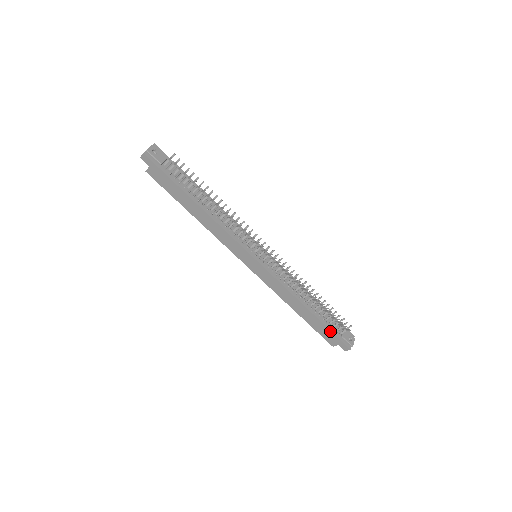
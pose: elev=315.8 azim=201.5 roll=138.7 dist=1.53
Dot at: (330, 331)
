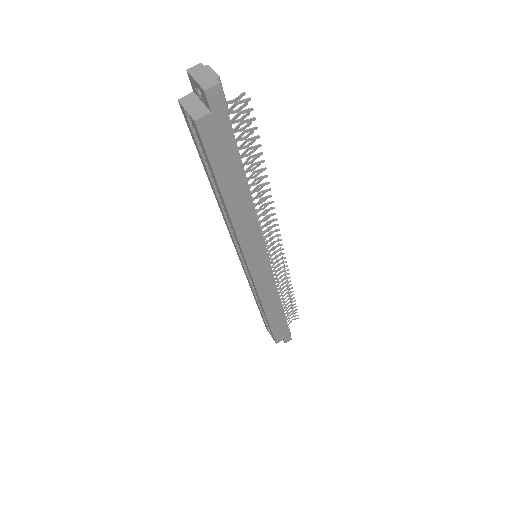
Dot at: (287, 326)
